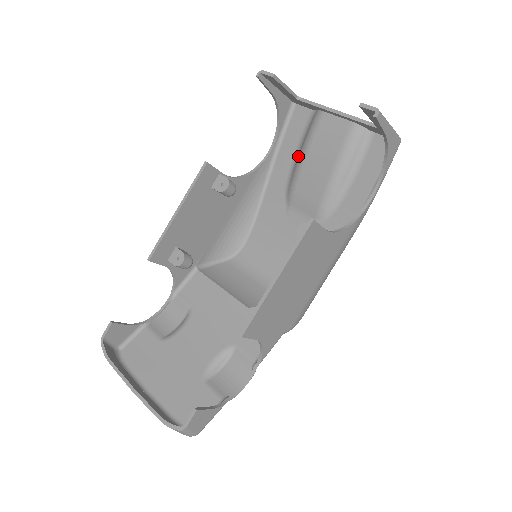
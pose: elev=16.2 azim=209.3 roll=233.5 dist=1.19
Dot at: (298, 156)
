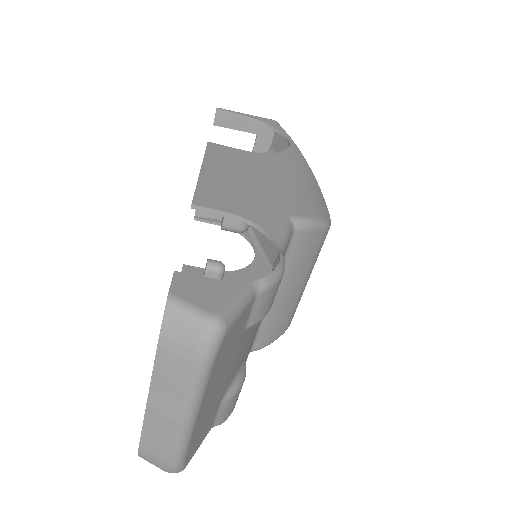
Dot at: occluded
